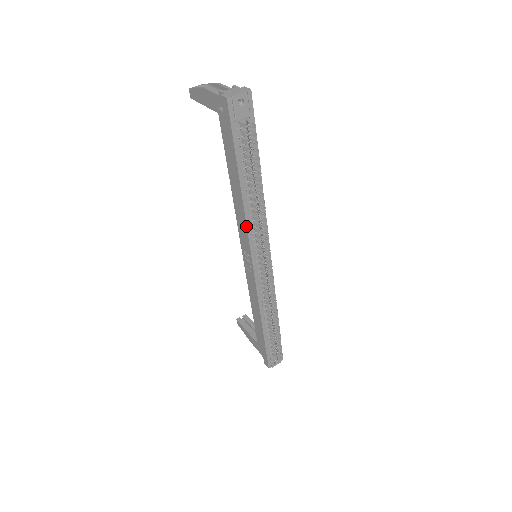
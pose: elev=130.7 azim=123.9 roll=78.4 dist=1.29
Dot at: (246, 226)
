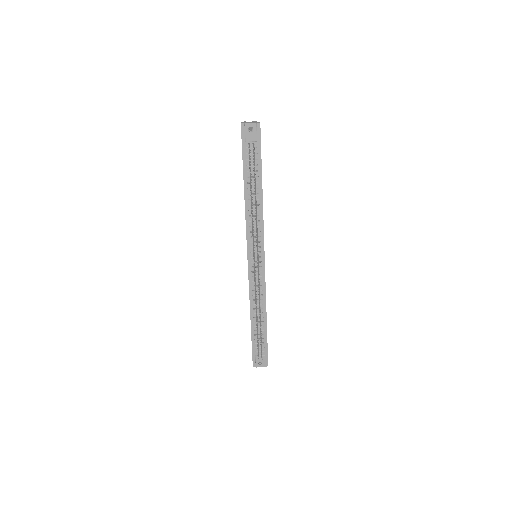
Dot at: (246, 224)
